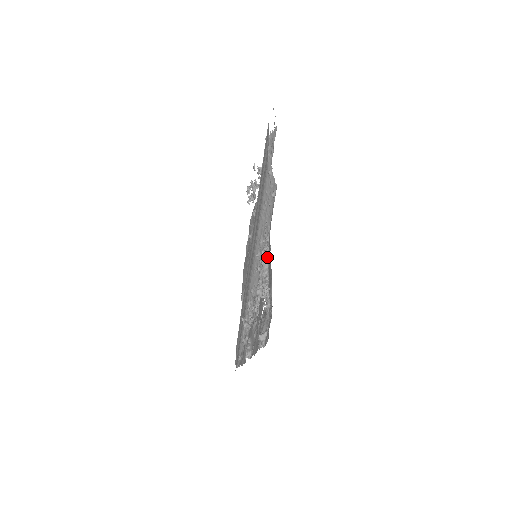
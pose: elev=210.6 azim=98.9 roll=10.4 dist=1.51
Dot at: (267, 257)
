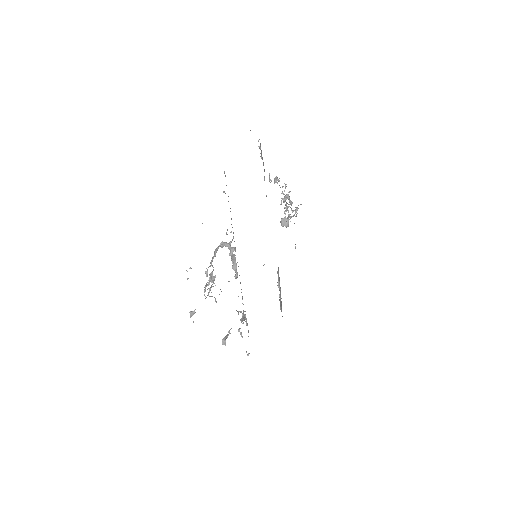
Dot at: occluded
